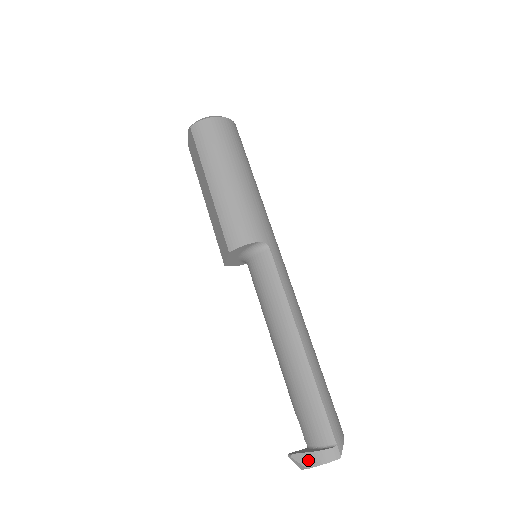
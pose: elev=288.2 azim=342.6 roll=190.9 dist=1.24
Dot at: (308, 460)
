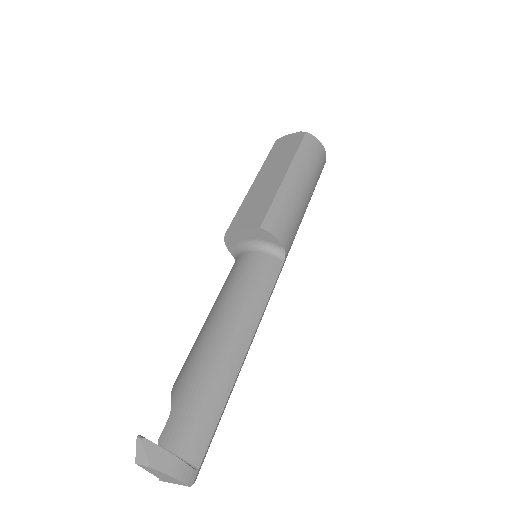
Dot at: (160, 459)
